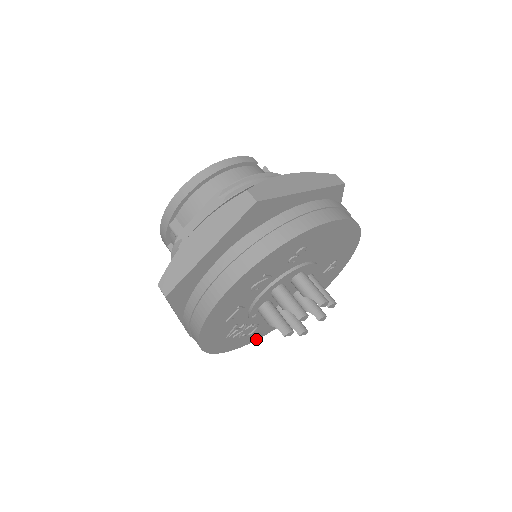
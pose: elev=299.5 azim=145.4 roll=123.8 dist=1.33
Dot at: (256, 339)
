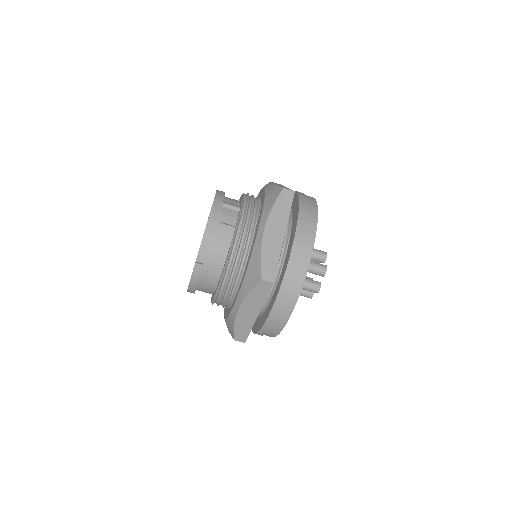
Dot at: occluded
